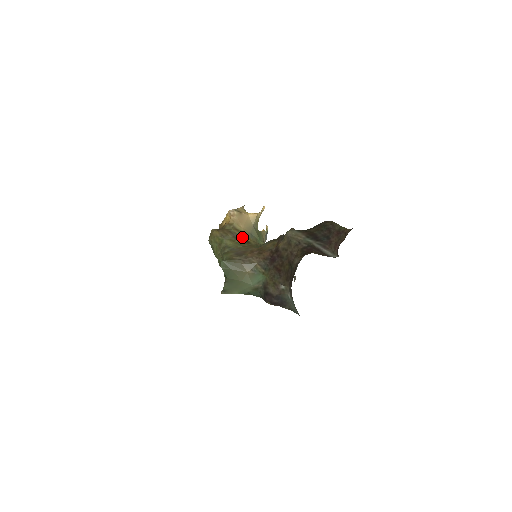
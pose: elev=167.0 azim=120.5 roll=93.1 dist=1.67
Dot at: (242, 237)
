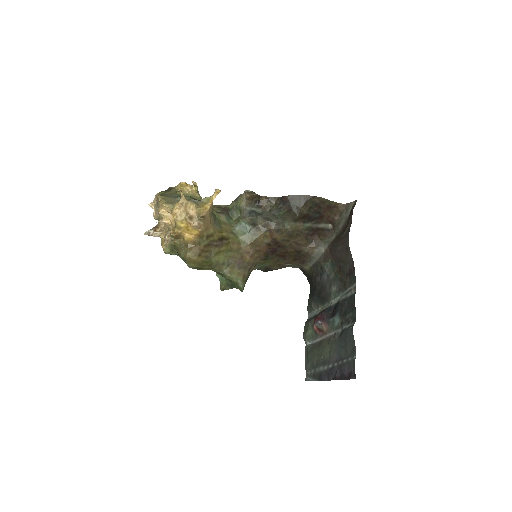
Dot at: (219, 239)
